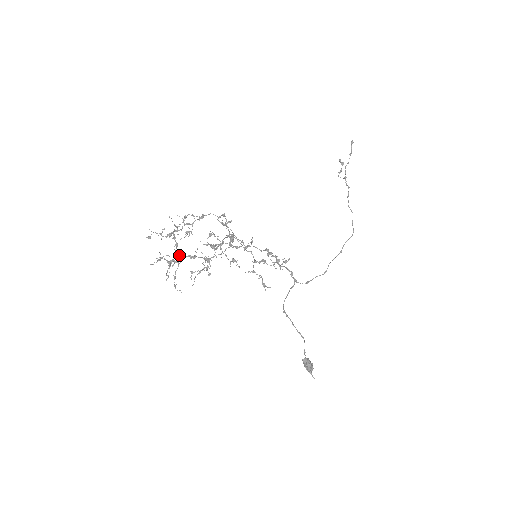
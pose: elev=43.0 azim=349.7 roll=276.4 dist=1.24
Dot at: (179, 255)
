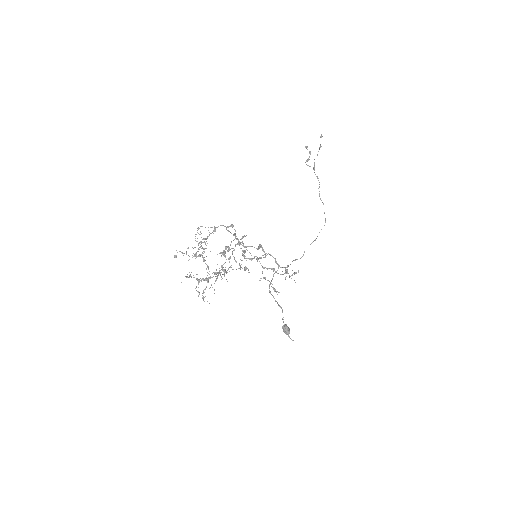
Dot at: occluded
